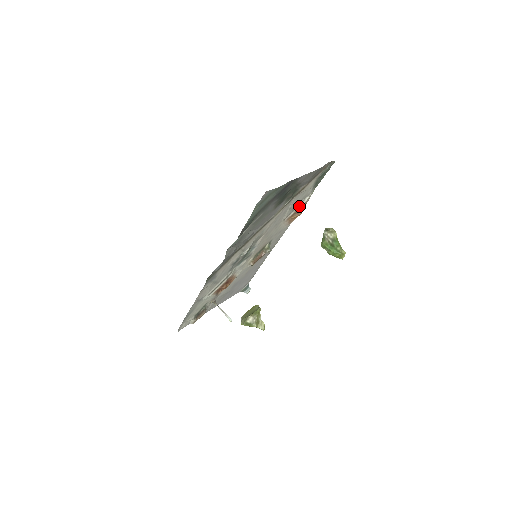
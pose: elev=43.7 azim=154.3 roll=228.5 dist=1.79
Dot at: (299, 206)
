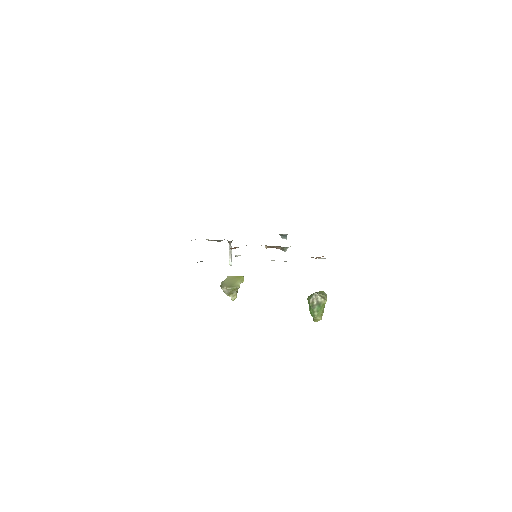
Dot at: (312, 257)
